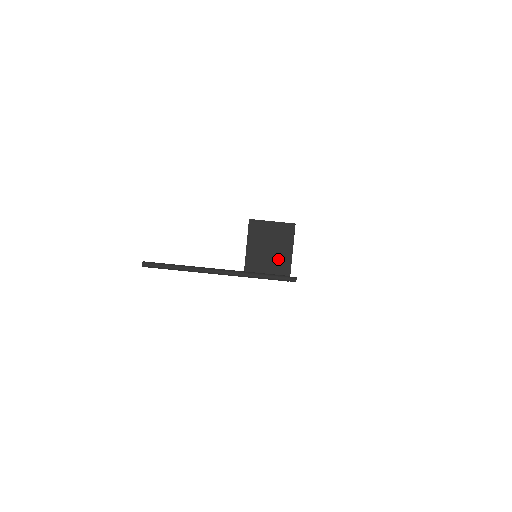
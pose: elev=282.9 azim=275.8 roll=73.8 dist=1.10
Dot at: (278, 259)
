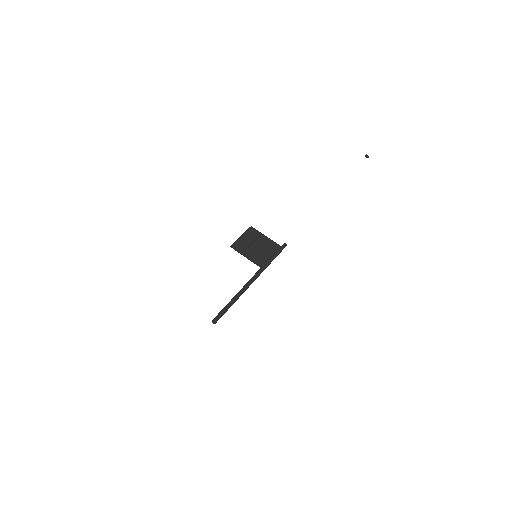
Dot at: (266, 246)
